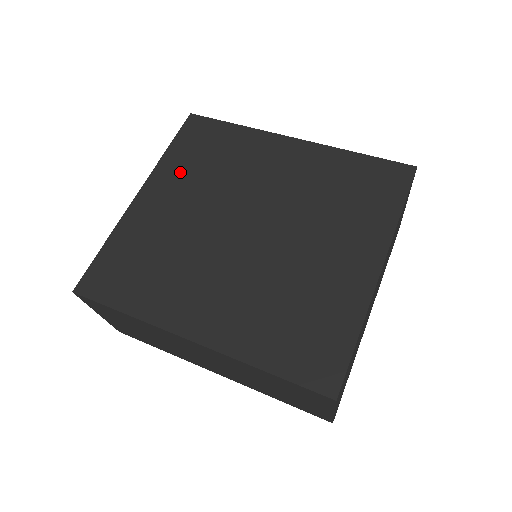
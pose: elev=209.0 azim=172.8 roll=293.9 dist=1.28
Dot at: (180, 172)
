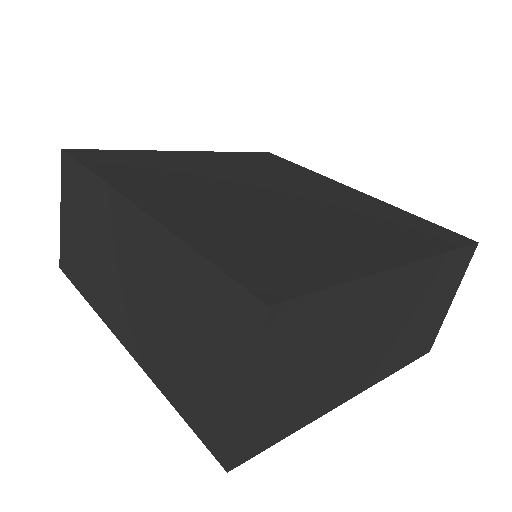
Dot at: (233, 160)
